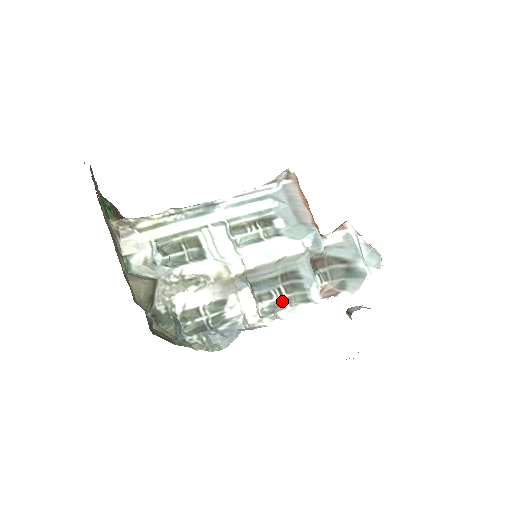
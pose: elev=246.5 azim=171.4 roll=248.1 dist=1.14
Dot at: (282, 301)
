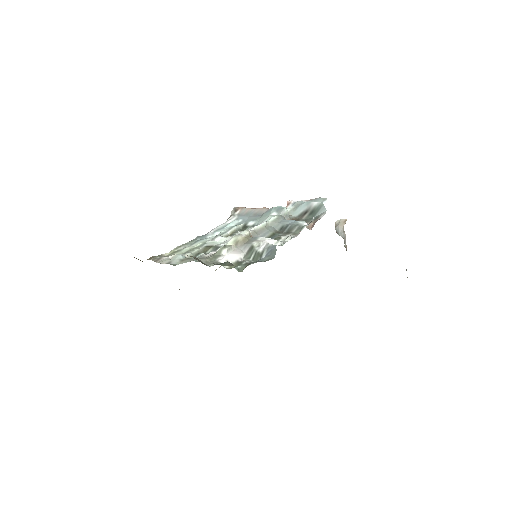
Dot at: occluded
